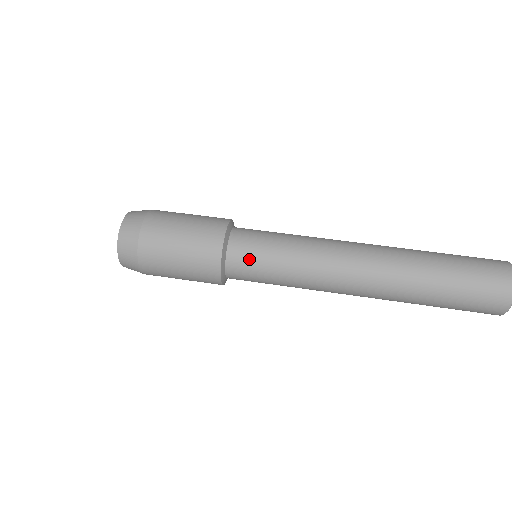
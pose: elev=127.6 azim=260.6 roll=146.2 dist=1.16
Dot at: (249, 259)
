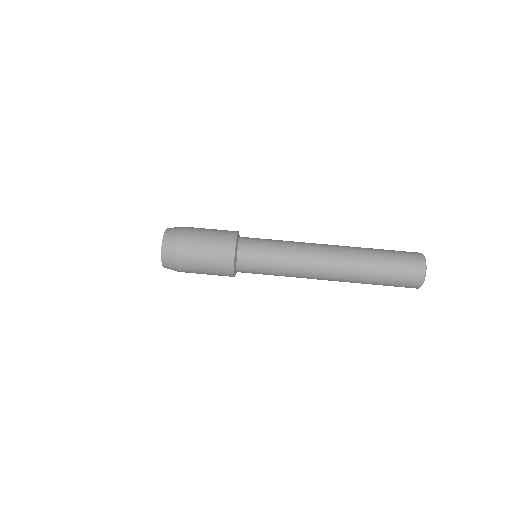
Dot at: (252, 270)
